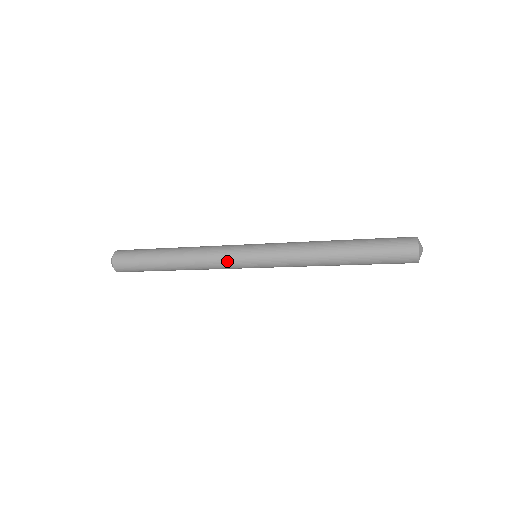
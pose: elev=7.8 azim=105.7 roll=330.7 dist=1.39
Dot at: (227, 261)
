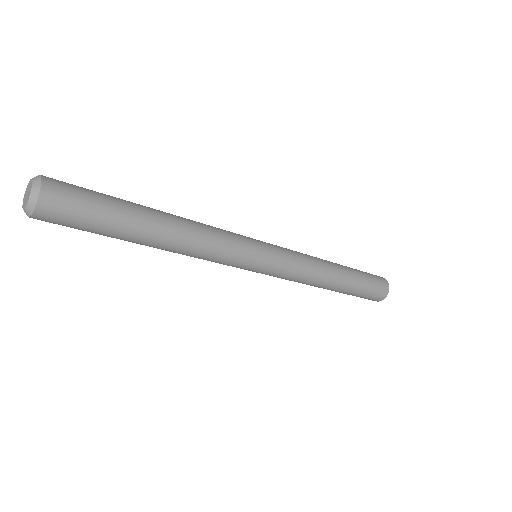
Dot at: (237, 243)
